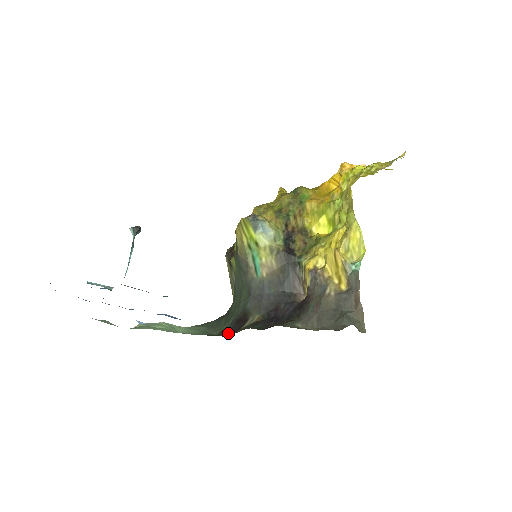
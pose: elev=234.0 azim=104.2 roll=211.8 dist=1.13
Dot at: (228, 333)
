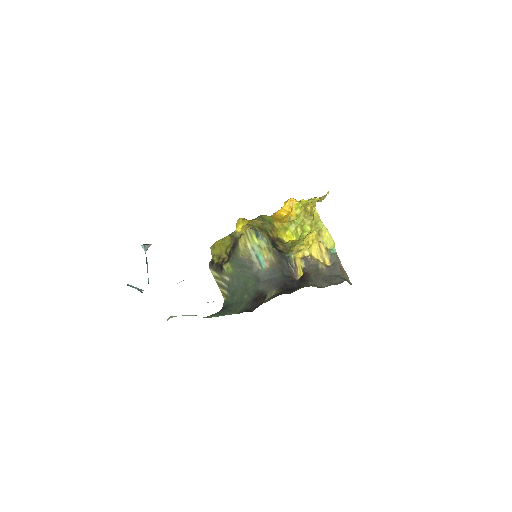
Dot at: (249, 309)
